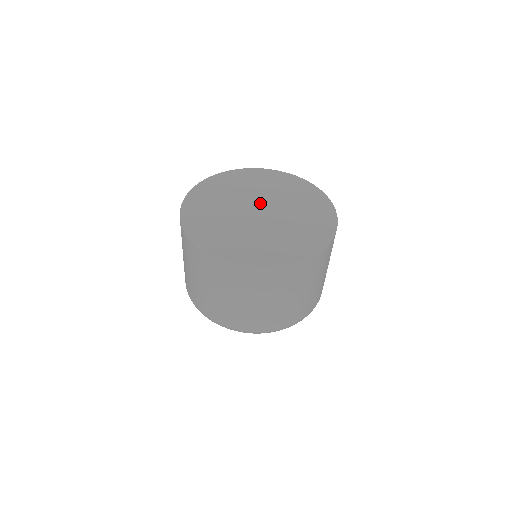
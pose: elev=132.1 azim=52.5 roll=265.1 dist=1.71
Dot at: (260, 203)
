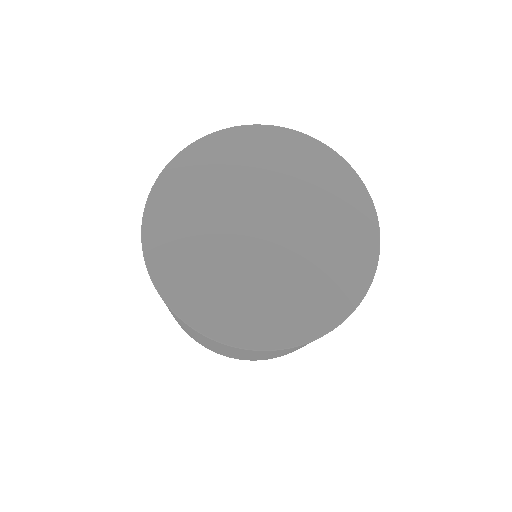
Dot at: (251, 213)
